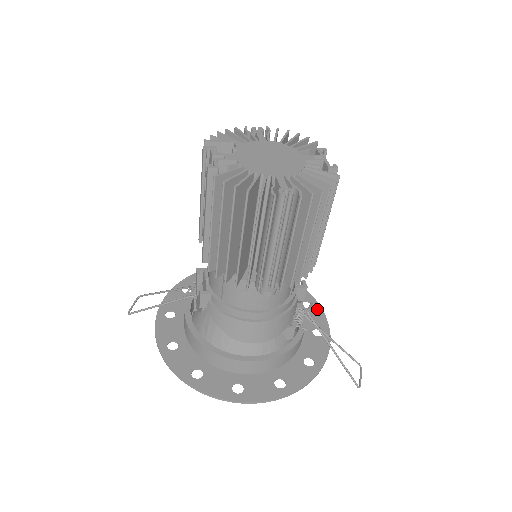
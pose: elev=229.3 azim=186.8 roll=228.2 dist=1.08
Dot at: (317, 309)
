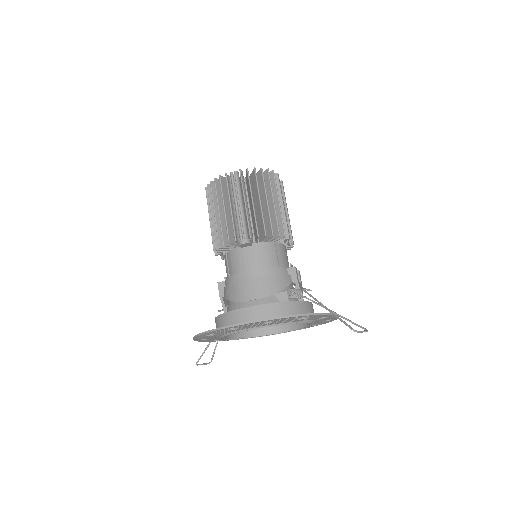
Dot at: occluded
